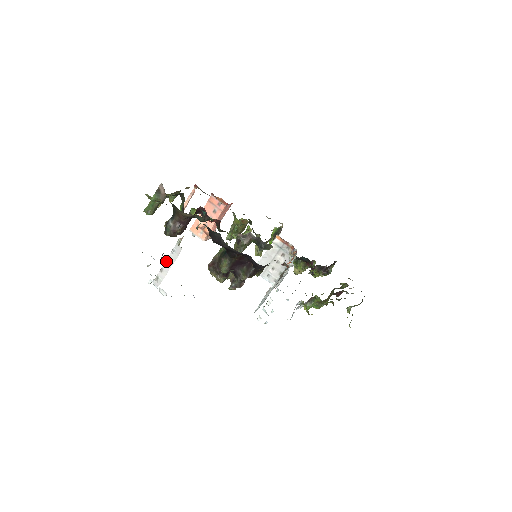
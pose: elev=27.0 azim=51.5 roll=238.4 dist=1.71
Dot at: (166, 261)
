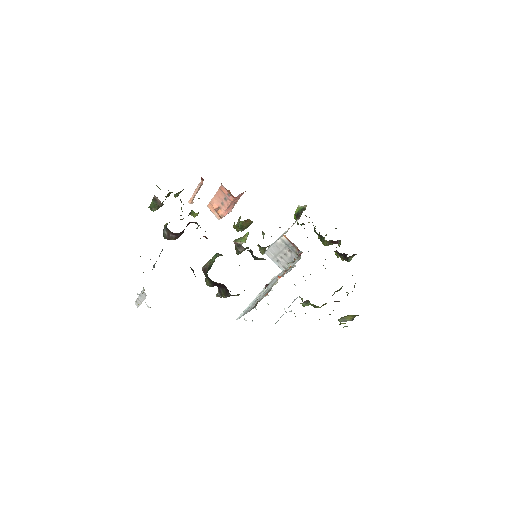
Dot at: (139, 295)
